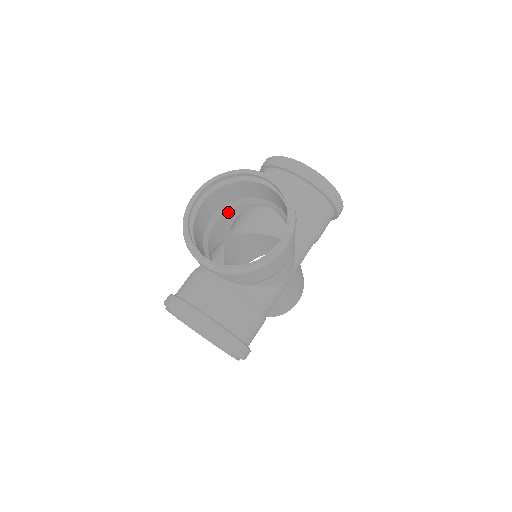
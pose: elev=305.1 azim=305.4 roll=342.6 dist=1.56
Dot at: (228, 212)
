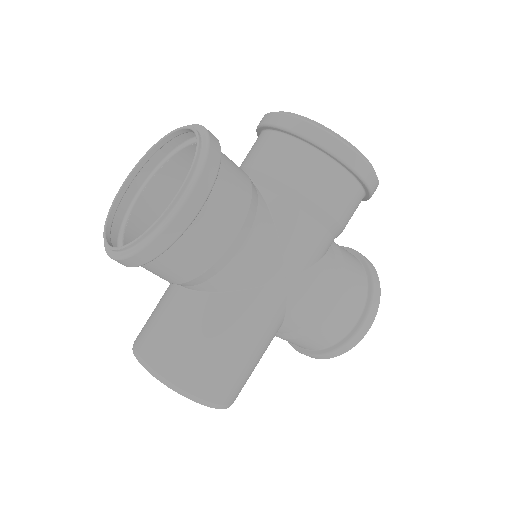
Dot at: occluded
